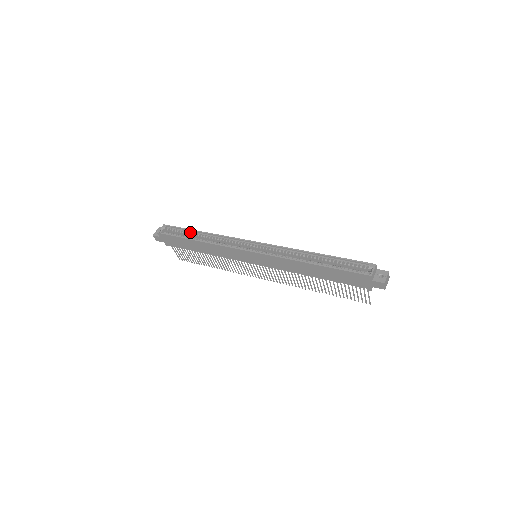
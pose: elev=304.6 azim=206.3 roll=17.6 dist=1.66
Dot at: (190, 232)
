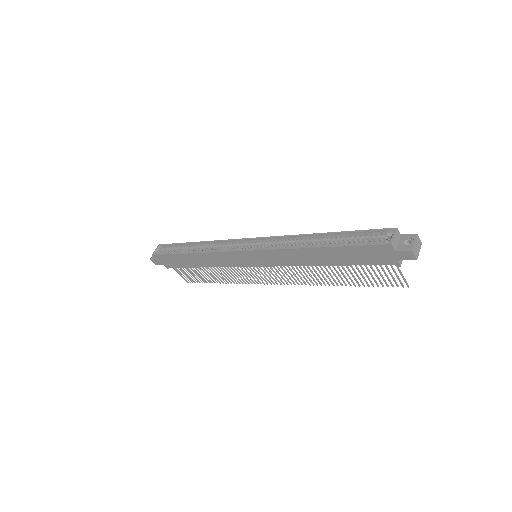
Dot at: (184, 246)
